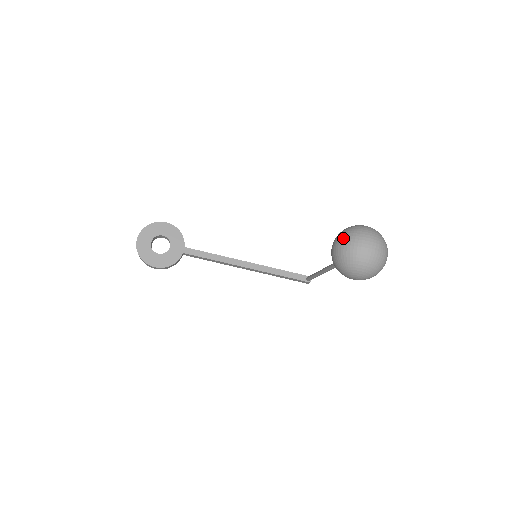
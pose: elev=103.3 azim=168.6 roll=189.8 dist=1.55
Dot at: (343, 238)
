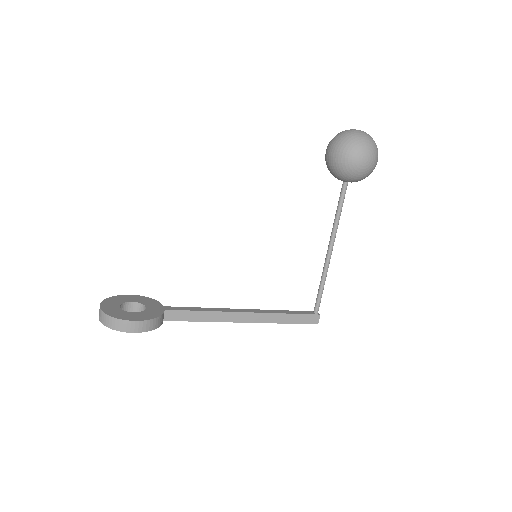
Dot at: (332, 139)
